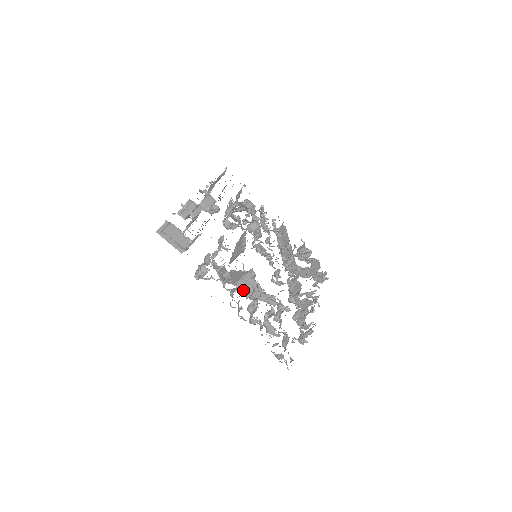
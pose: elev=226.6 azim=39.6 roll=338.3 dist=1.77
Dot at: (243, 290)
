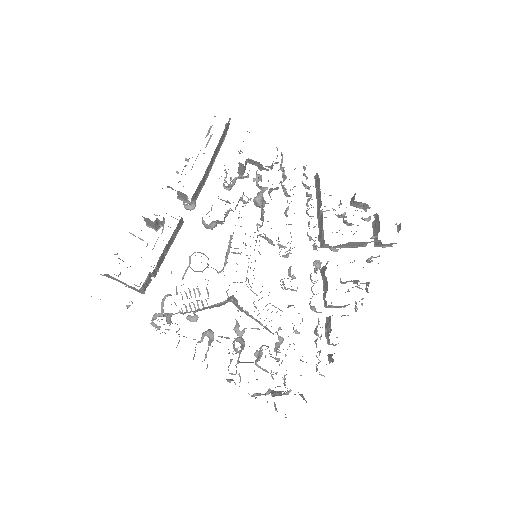
Dot at: occluded
